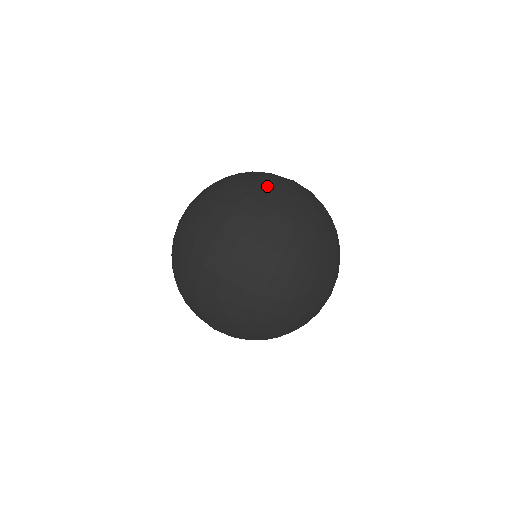
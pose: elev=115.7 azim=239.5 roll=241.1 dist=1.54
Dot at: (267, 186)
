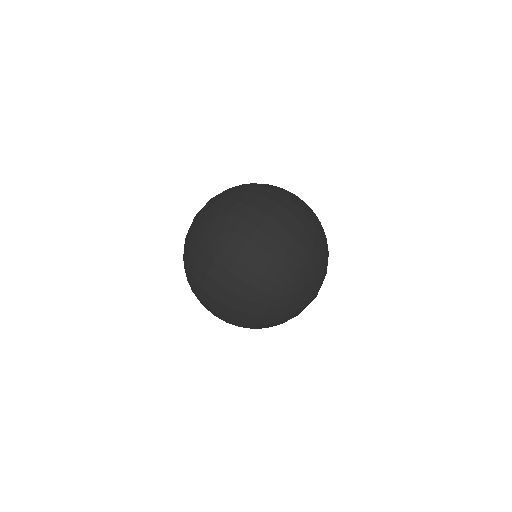
Dot at: (241, 237)
